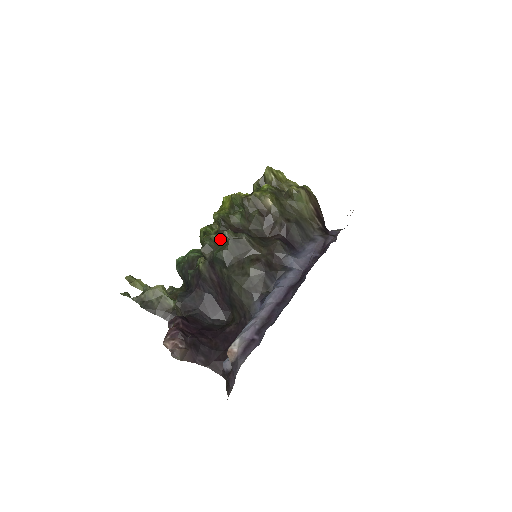
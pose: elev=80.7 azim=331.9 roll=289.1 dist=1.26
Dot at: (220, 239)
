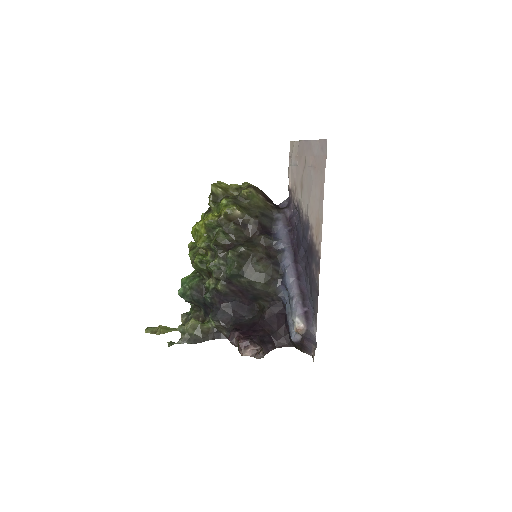
Dot at: (224, 260)
